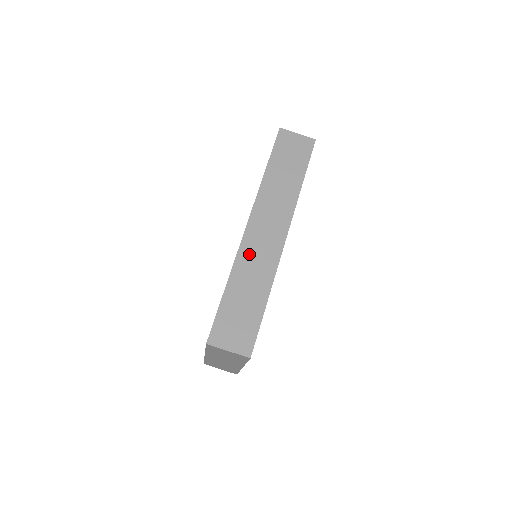
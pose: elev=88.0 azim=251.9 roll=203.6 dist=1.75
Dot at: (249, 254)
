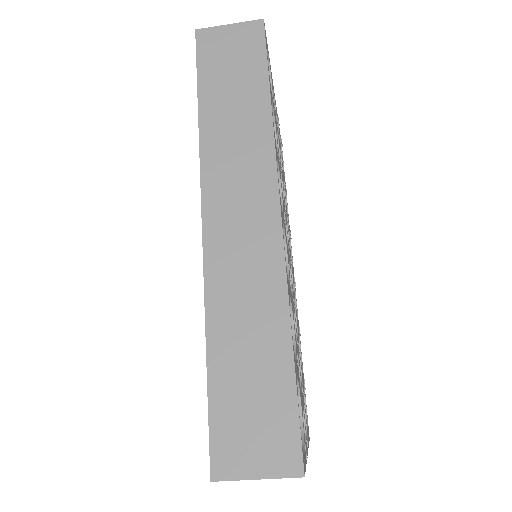
Dot at: (225, 273)
